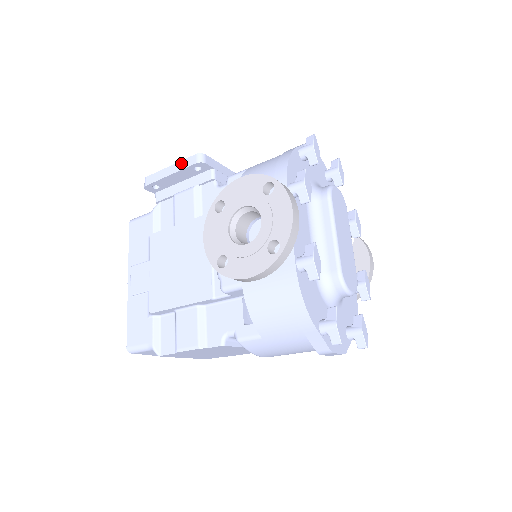
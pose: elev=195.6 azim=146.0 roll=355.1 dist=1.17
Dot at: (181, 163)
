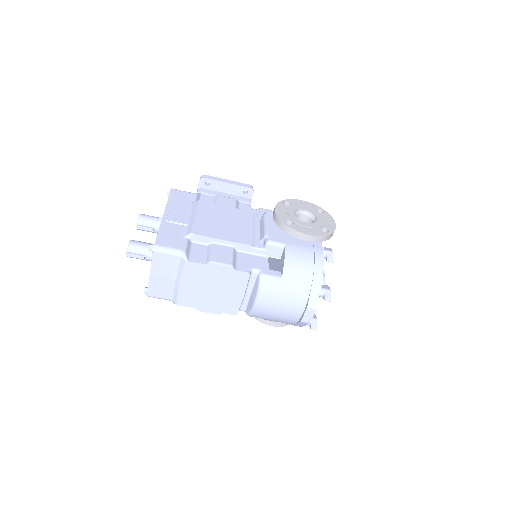
Dot at: (238, 183)
